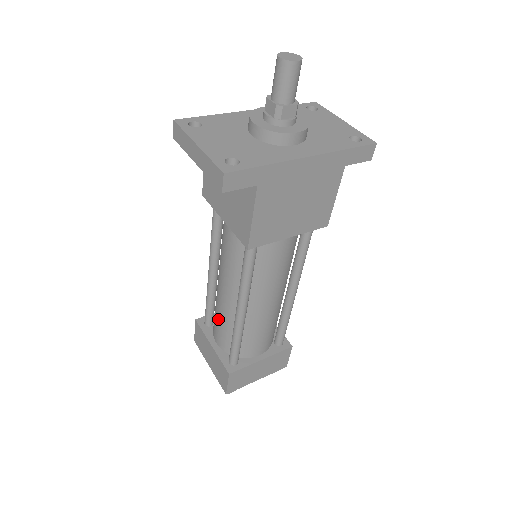
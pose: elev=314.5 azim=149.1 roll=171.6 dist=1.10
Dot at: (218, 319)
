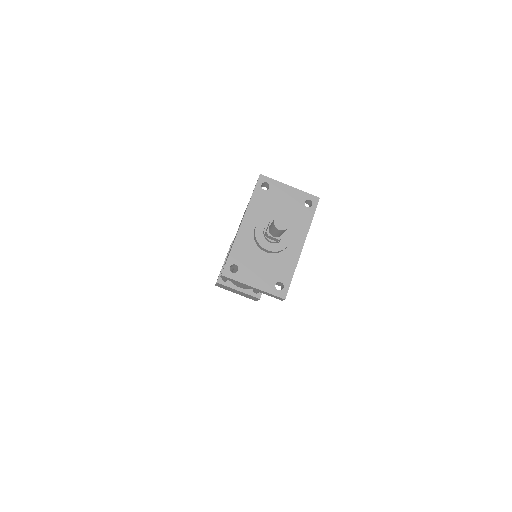
Dot at: occluded
